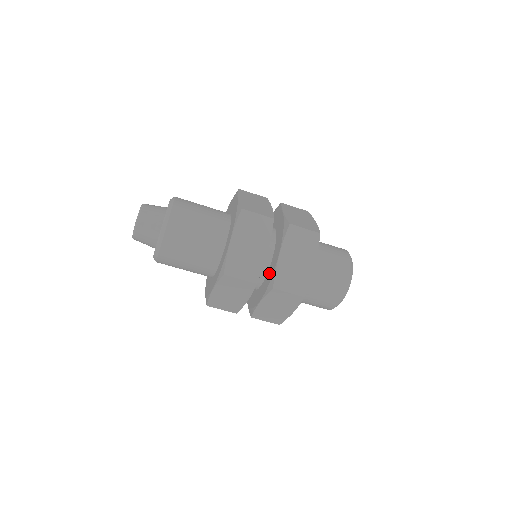
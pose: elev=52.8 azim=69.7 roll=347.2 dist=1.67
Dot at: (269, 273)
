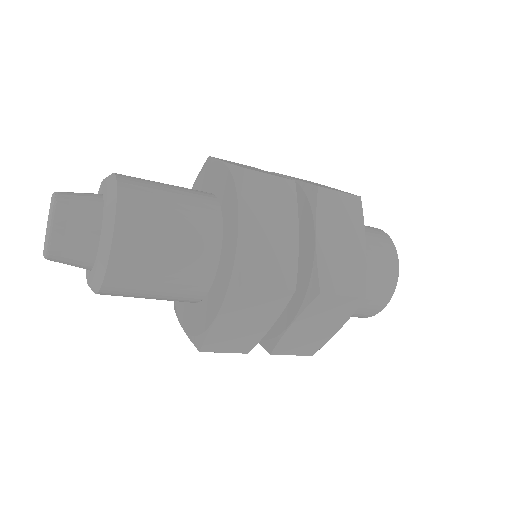
Dot at: (299, 272)
